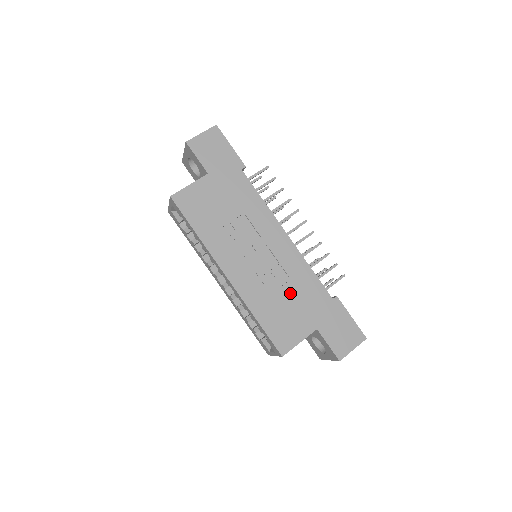
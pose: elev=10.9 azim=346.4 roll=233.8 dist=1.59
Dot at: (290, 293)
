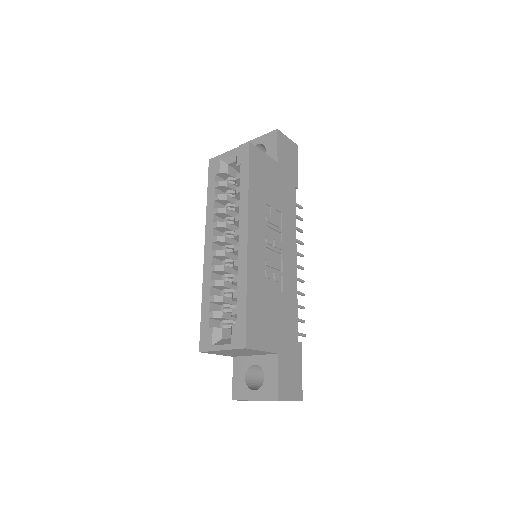
Dot at: (277, 303)
